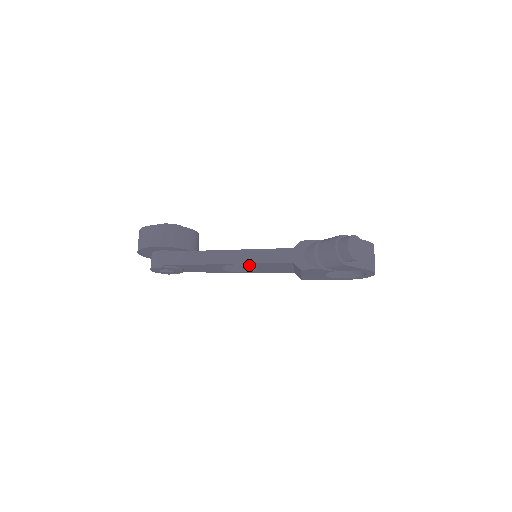
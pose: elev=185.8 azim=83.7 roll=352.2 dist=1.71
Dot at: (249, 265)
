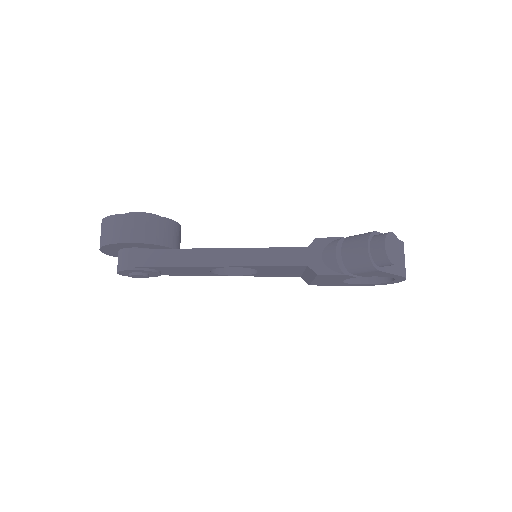
Dot at: occluded
